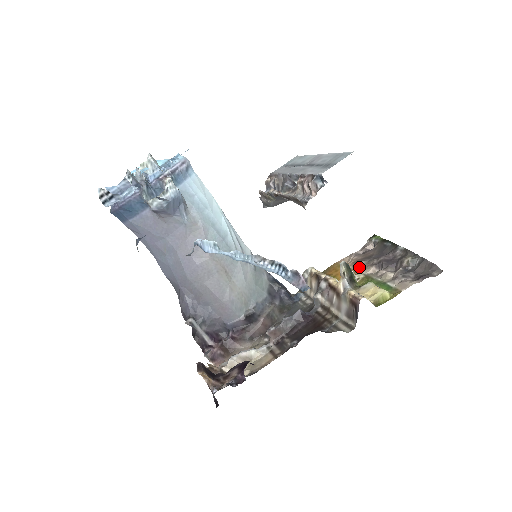
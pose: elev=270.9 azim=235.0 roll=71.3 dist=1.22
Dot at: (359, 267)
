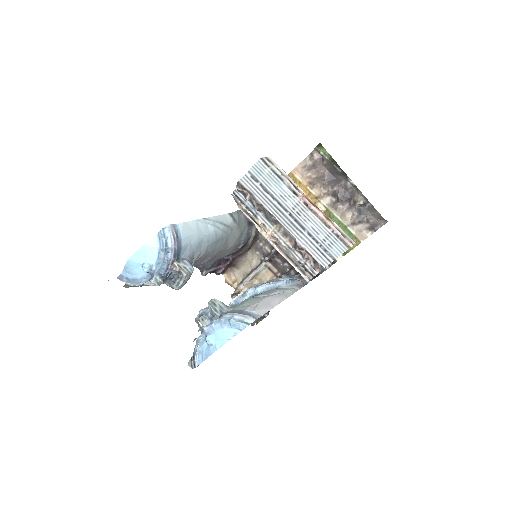
Dot at: (316, 191)
